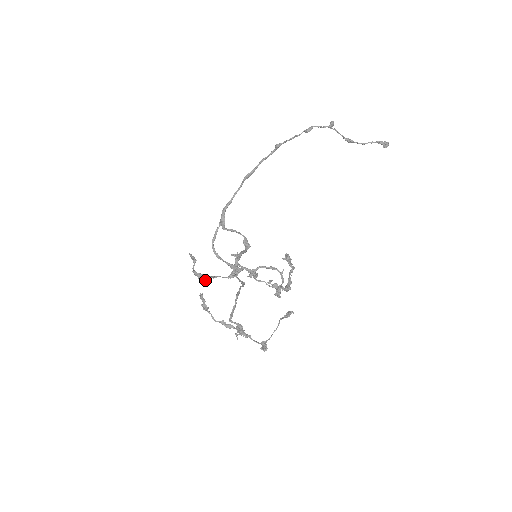
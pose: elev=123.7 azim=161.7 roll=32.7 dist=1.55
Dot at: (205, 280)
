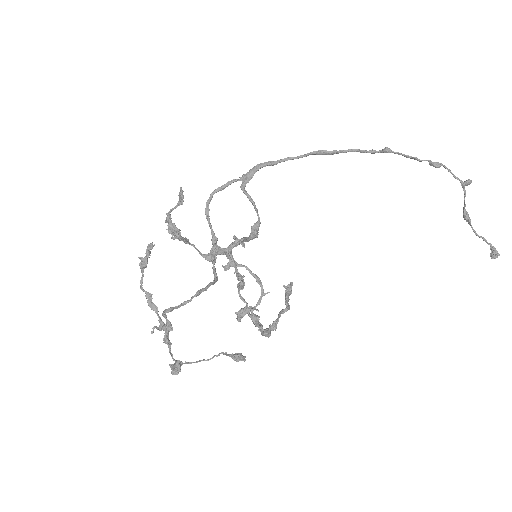
Dot at: (174, 237)
